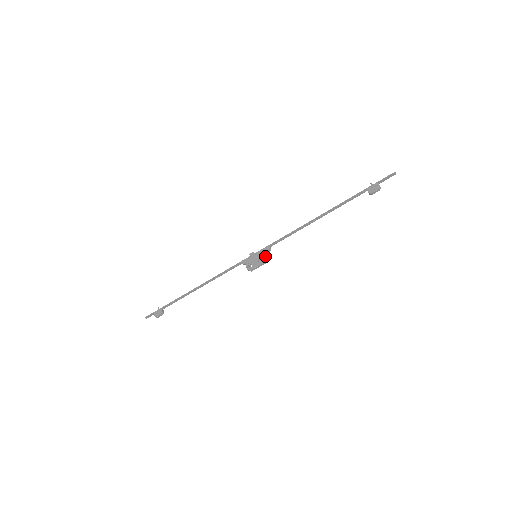
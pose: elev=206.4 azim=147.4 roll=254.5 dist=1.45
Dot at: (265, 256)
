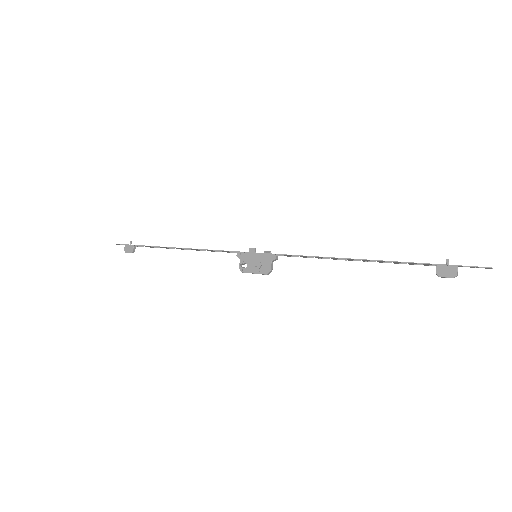
Dot at: (266, 266)
